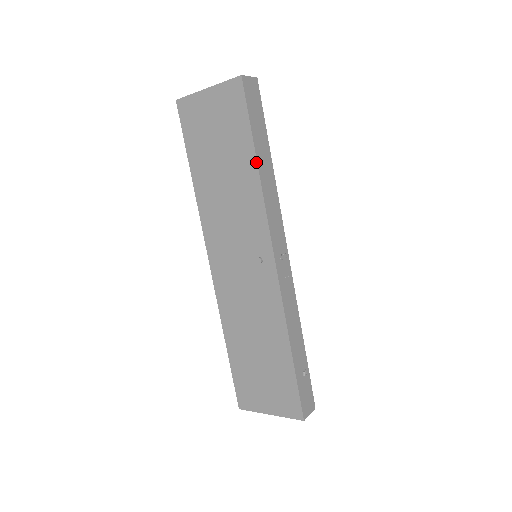
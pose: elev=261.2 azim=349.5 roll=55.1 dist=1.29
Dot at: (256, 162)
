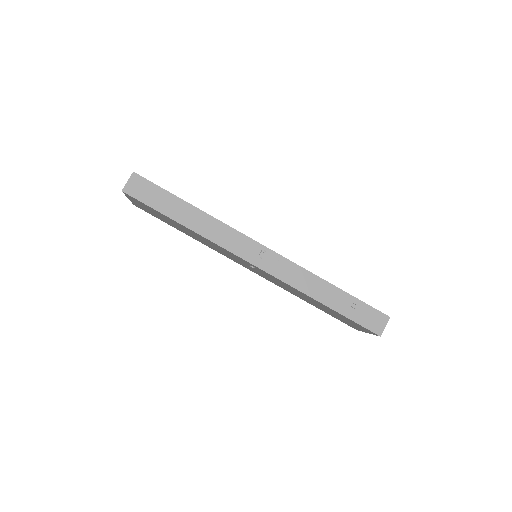
Dot at: (183, 226)
